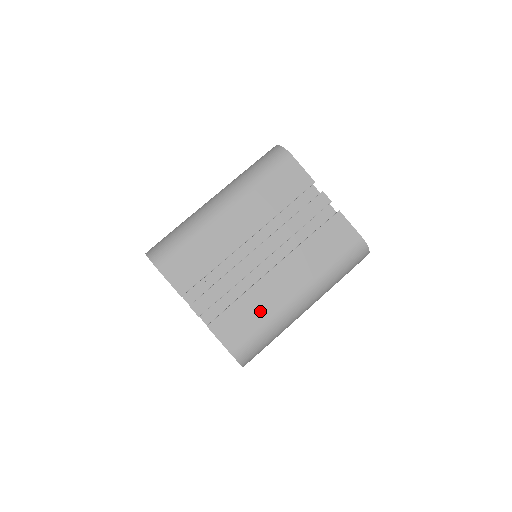
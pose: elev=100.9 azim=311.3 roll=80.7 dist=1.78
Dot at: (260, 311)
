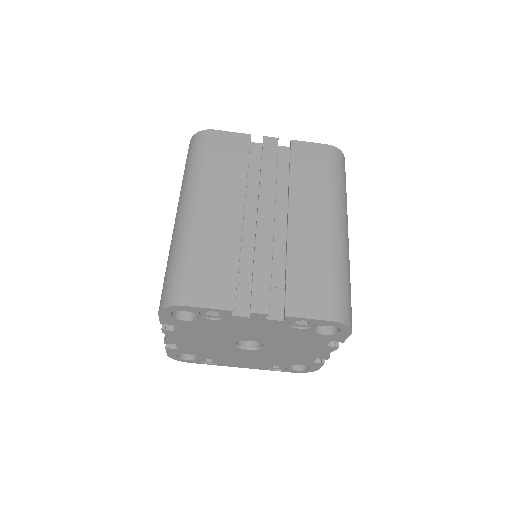
Dot at: (316, 262)
